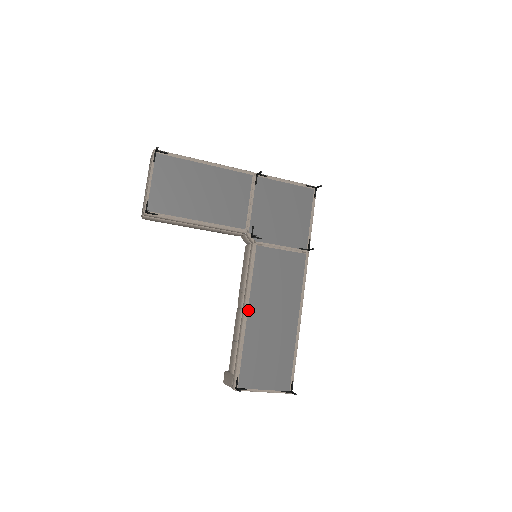
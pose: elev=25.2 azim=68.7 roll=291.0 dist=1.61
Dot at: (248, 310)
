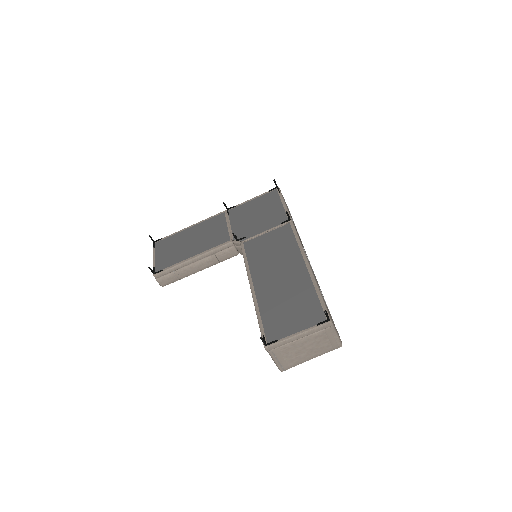
Dot at: (253, 284)
